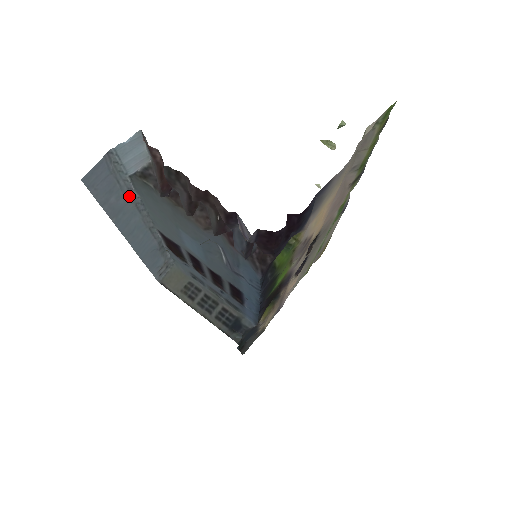
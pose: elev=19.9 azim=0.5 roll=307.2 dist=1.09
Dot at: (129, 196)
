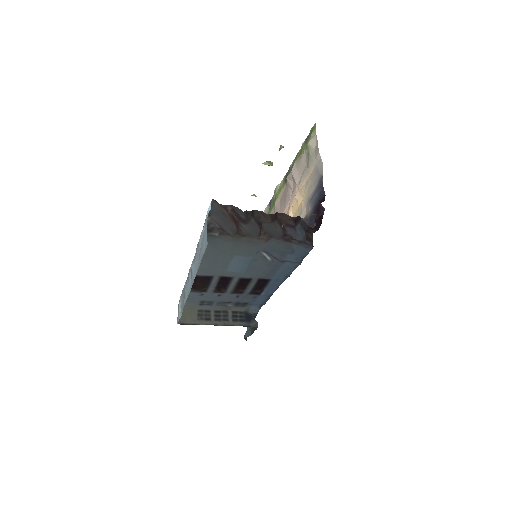
Dot at: (197, 251)
